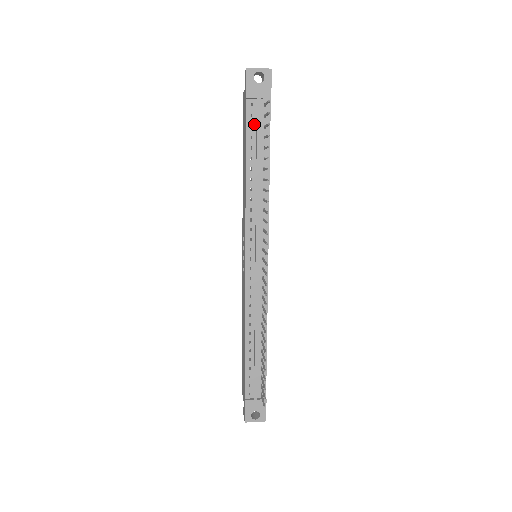
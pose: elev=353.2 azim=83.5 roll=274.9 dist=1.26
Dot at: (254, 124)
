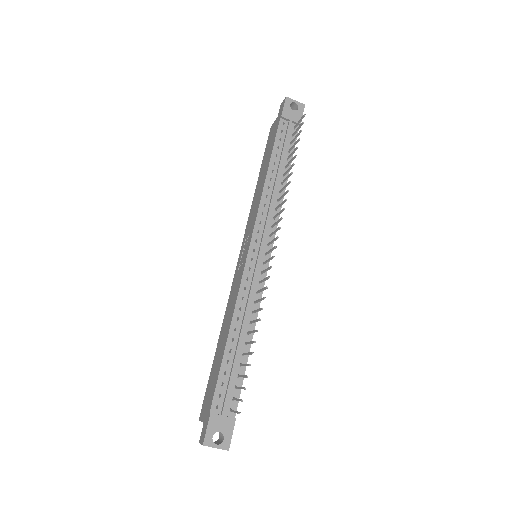
Dot at: (282, 138)
